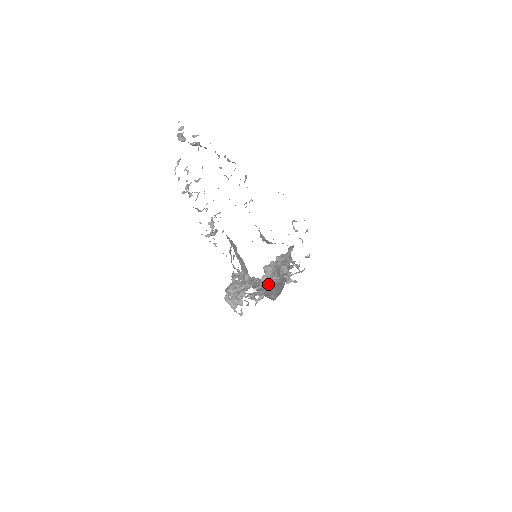
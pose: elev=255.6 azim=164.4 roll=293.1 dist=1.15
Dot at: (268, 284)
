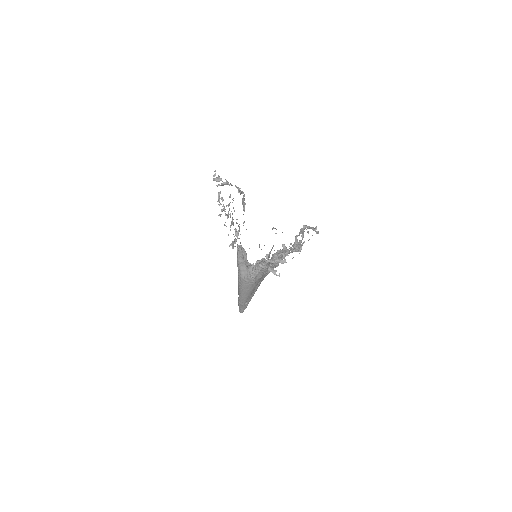
Dot at: (298, 245)
